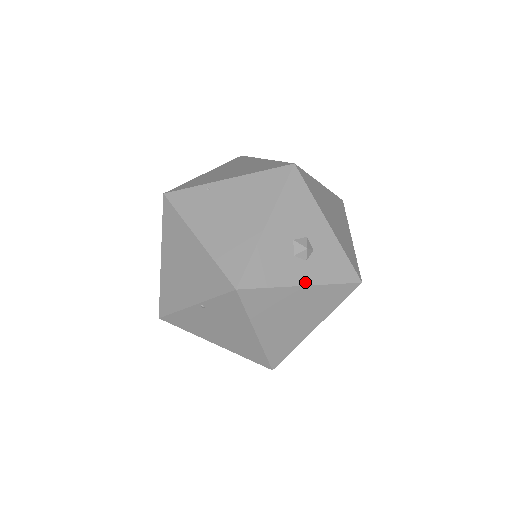
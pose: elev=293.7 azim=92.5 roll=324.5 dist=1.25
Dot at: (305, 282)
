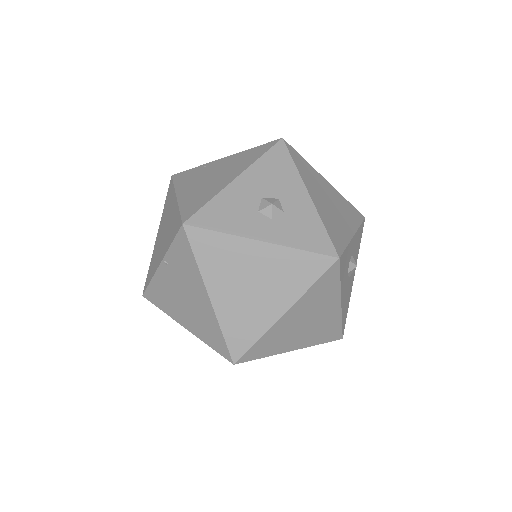
Dot at: (264, 238)
